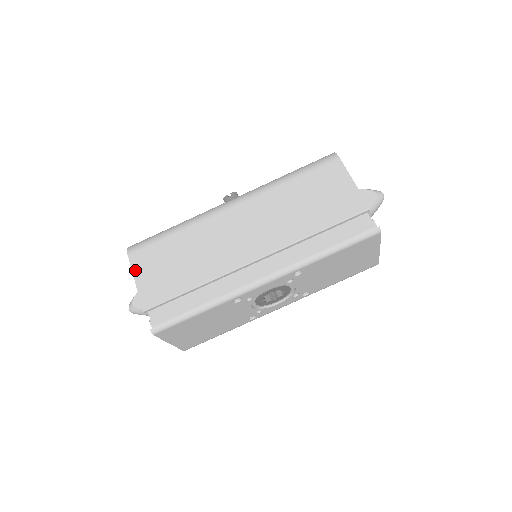
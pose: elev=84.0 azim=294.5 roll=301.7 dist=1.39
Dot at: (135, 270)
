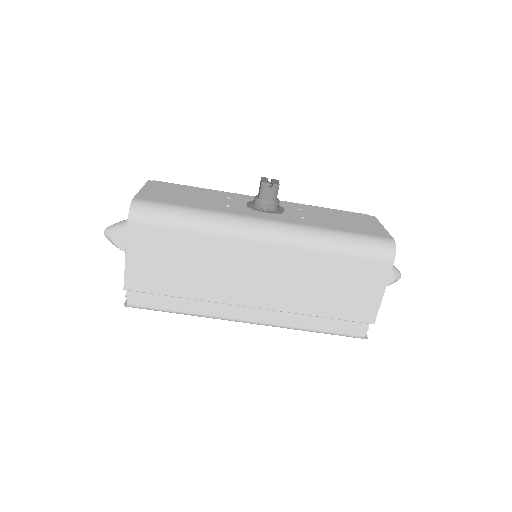
Dot at: (130, 245)
